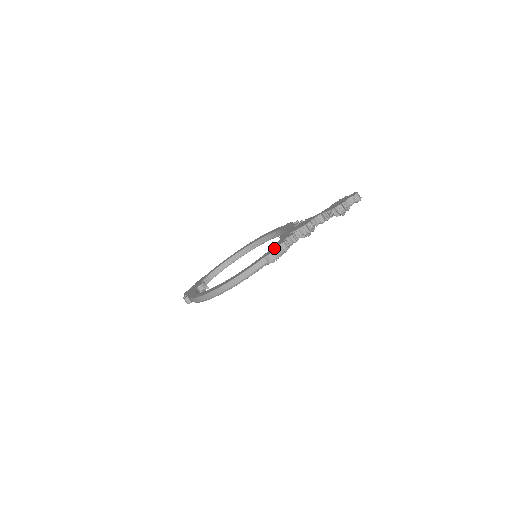
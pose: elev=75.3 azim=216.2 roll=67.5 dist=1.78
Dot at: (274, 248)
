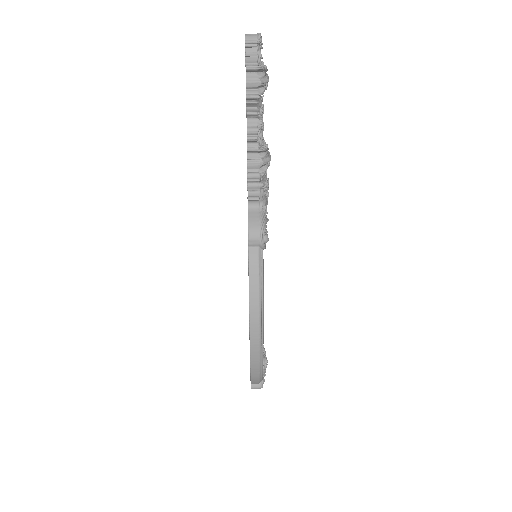
Dot at: occluded
